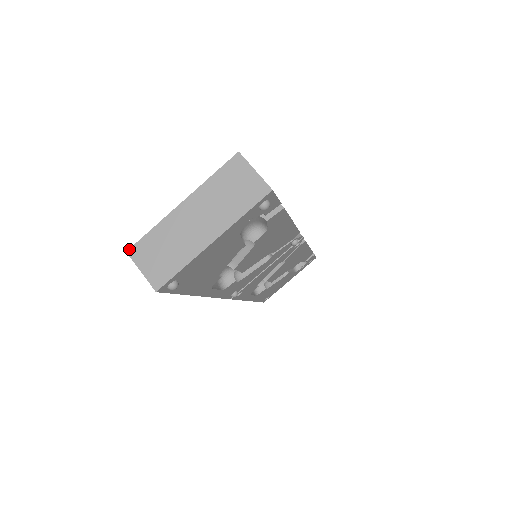
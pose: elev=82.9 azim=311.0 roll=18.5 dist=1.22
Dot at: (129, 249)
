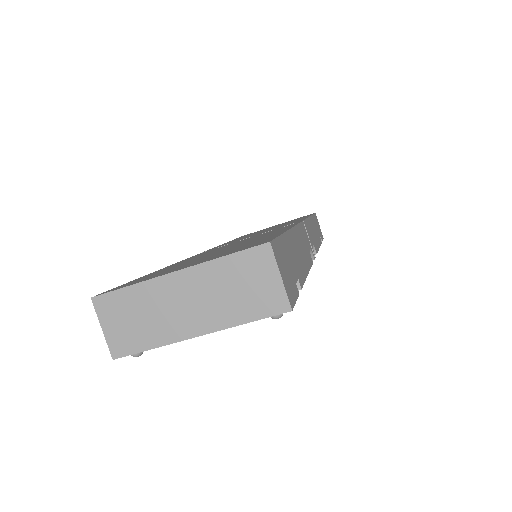
Dot at: (95, 296)
